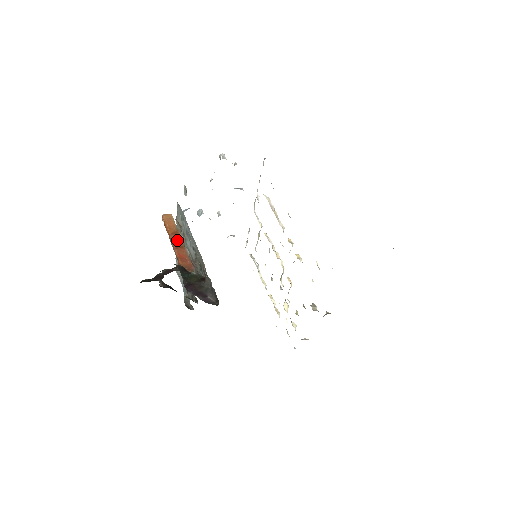
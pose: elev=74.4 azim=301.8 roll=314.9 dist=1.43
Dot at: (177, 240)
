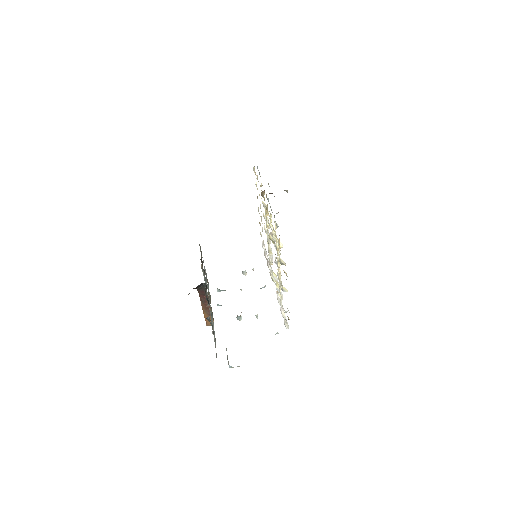
Dot at: occluded
